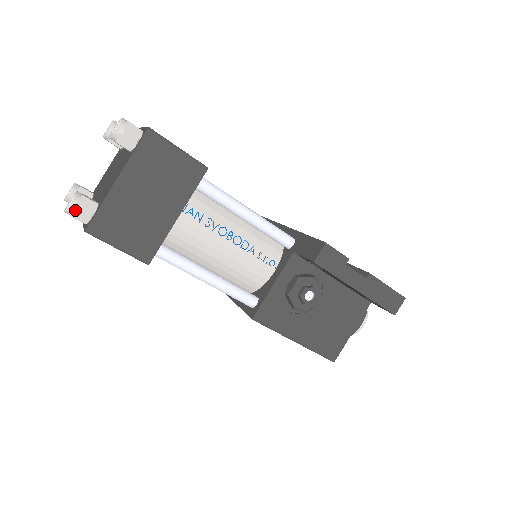
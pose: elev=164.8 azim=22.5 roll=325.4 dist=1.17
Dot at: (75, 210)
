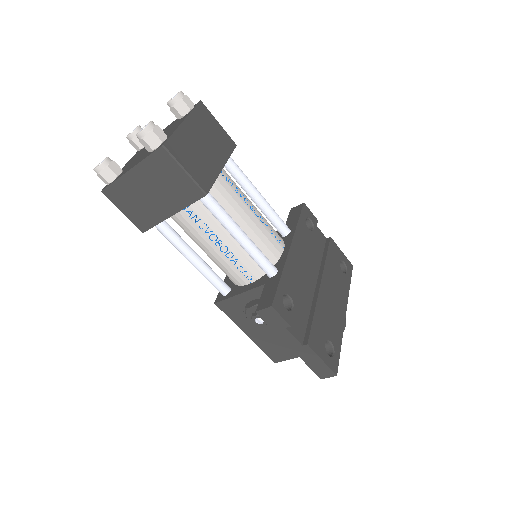
Dot at: (98, 174)
